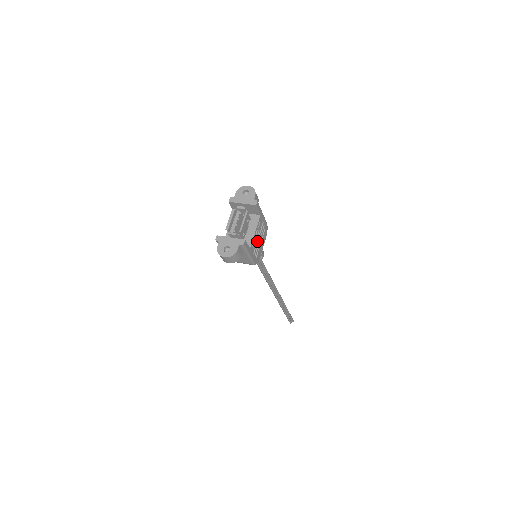
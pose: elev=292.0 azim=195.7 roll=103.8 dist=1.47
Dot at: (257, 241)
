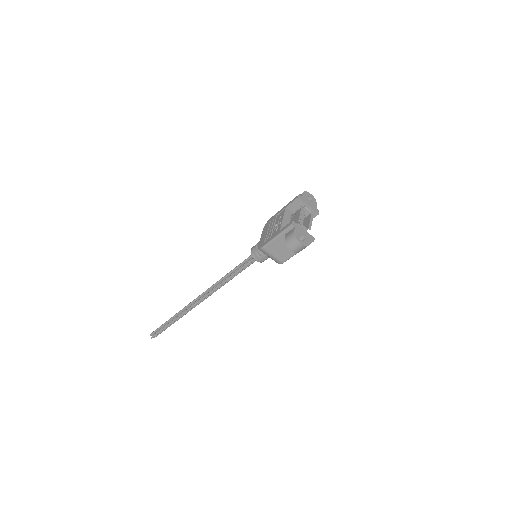
Dot at: occluded
